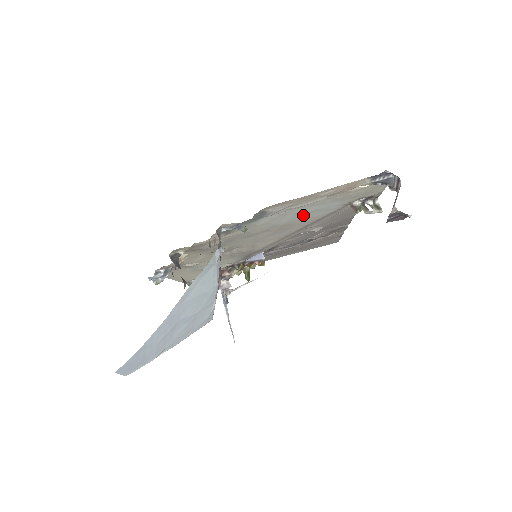
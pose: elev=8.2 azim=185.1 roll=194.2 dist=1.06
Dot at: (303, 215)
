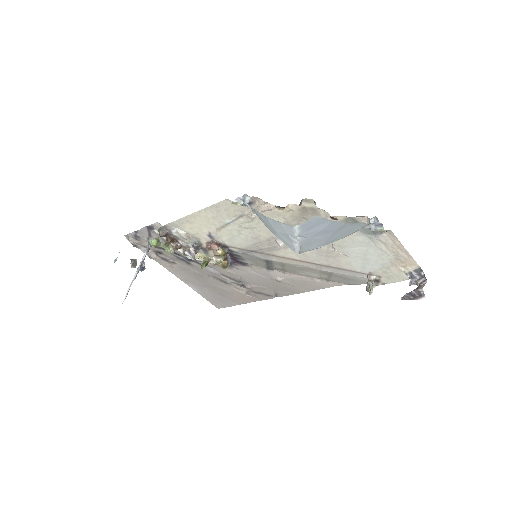
Dot at: (359, 256)
